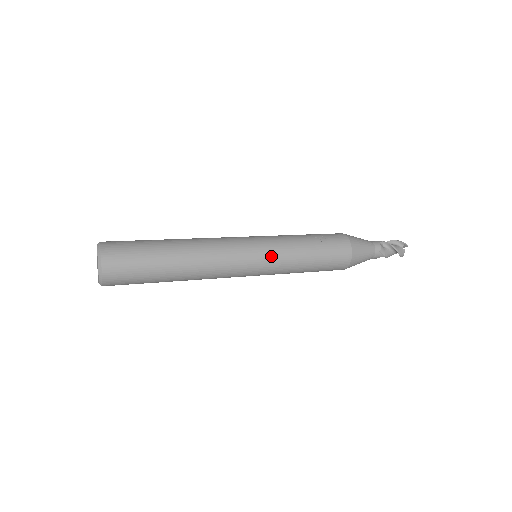
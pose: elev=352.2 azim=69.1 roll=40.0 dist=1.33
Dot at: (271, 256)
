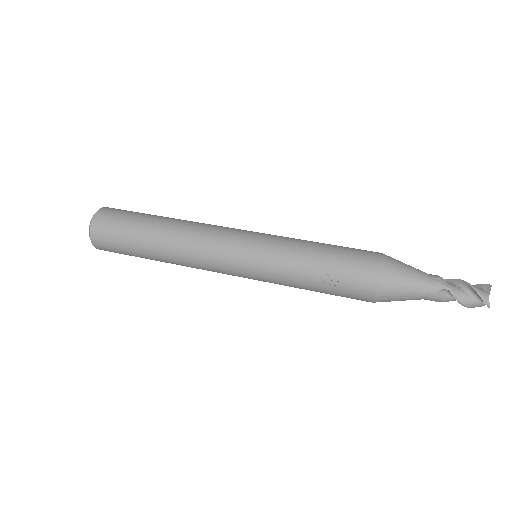
Dot at: (259, 278)
